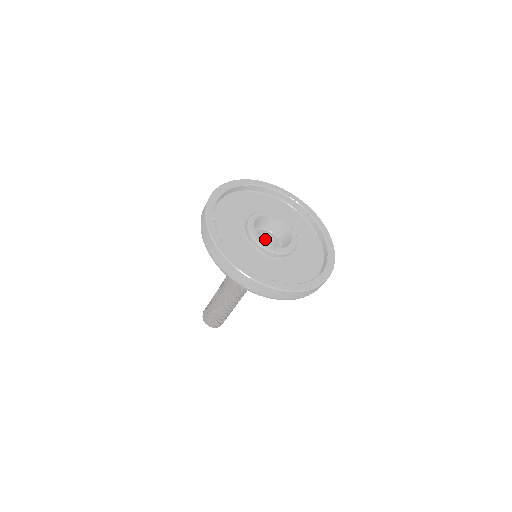
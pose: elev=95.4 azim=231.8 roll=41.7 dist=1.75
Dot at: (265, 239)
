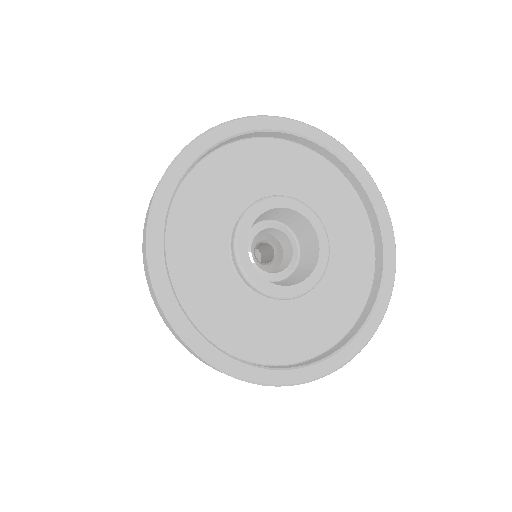
Dot at: (265, 232)
